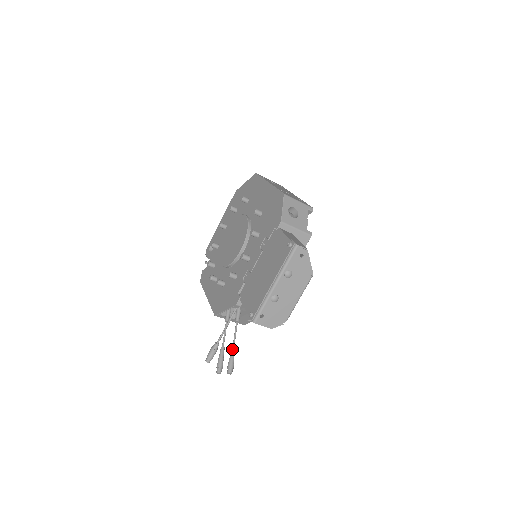
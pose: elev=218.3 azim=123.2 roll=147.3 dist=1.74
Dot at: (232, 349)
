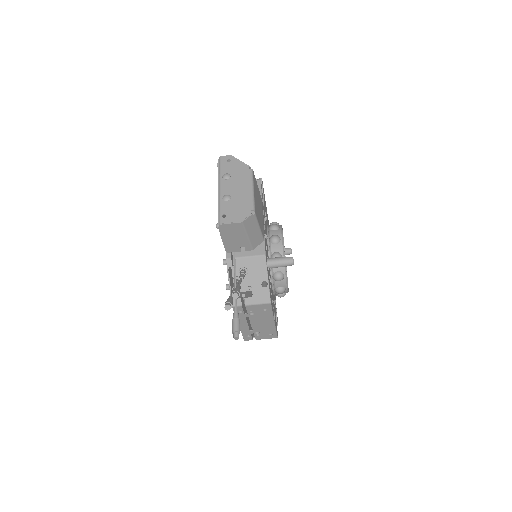
Dot at: (236, 286)
